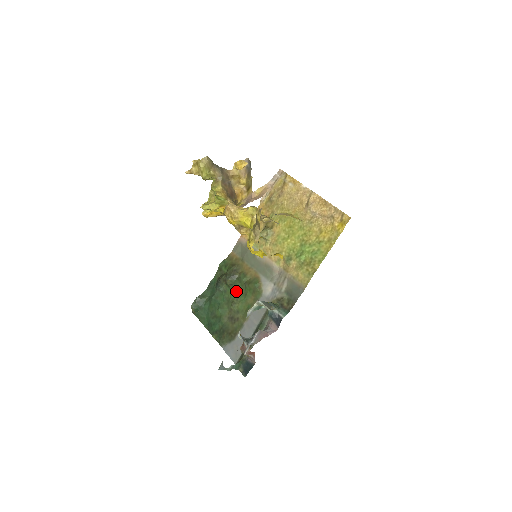
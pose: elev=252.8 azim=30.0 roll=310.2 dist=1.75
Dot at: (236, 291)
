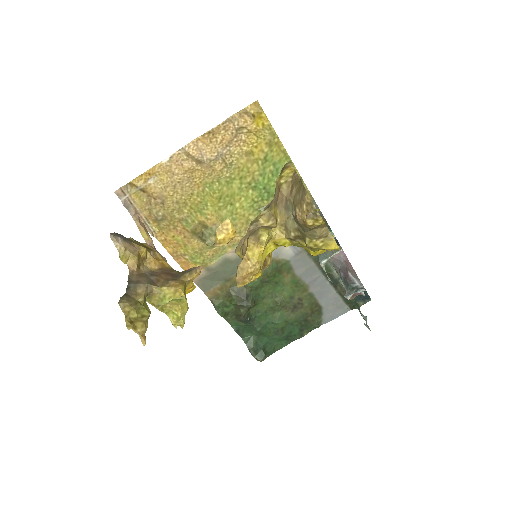
Dot at: (265, 296)
